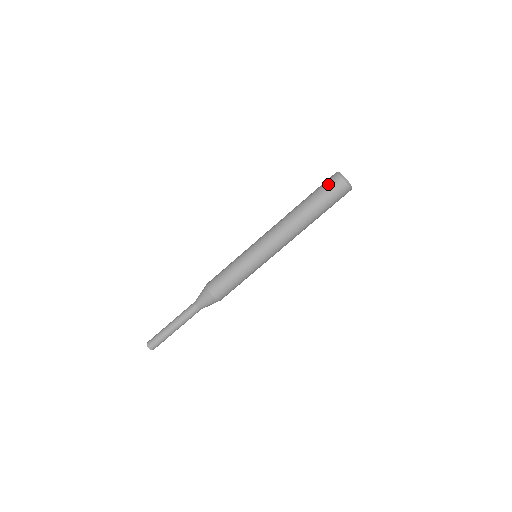
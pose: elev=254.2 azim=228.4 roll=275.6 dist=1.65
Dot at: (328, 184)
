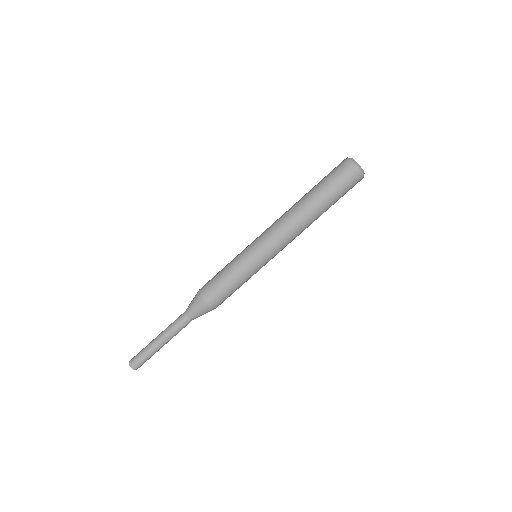
Dot at: (334, 168)
